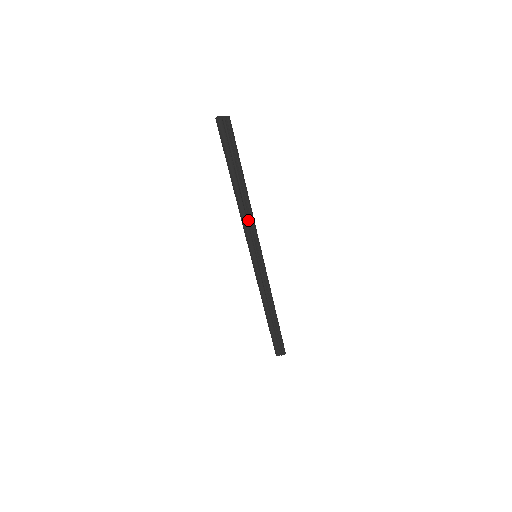
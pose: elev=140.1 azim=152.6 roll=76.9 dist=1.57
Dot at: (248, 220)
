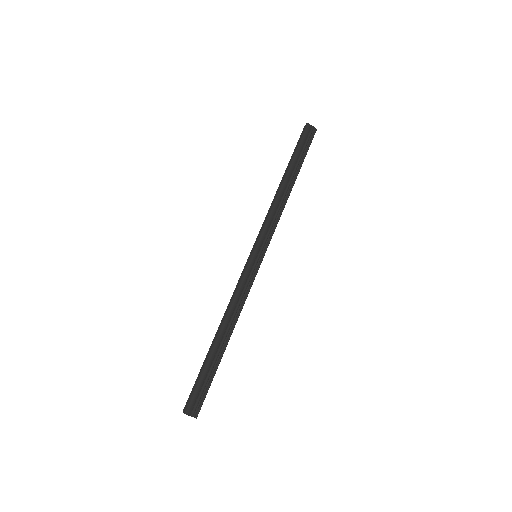
Dot at: (276, 213)
